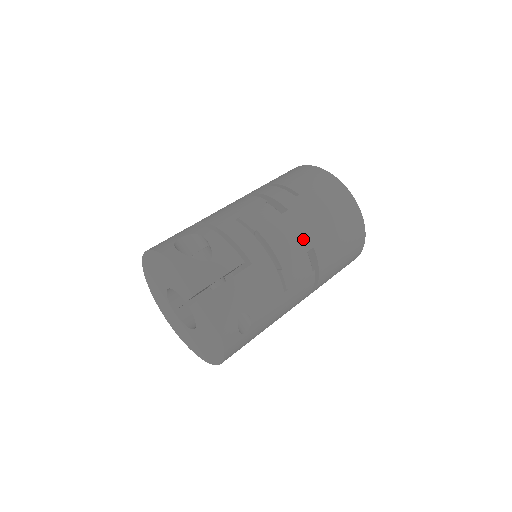
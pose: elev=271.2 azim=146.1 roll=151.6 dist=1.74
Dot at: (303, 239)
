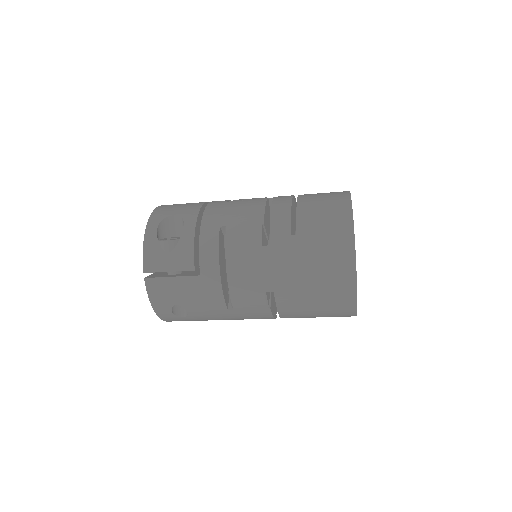
Dot at: (265, 280)
